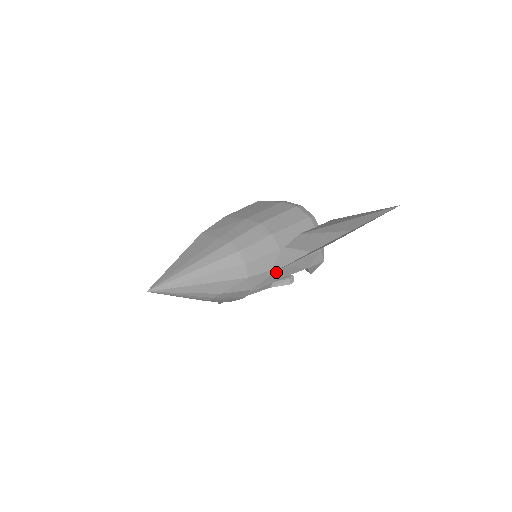
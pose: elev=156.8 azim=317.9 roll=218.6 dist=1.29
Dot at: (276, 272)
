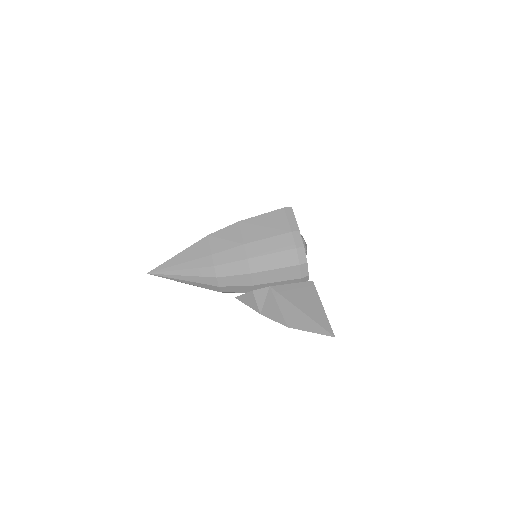
Dot at: occluded
